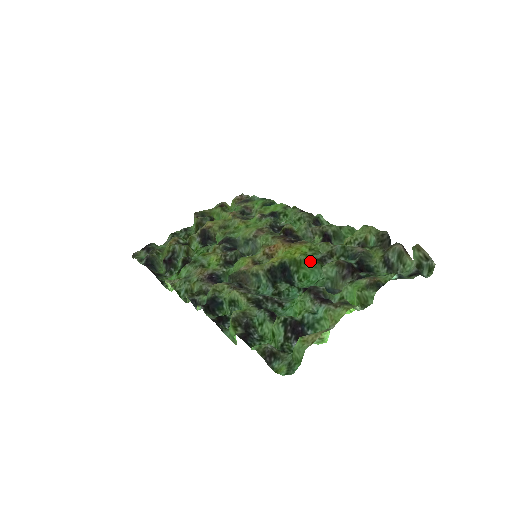
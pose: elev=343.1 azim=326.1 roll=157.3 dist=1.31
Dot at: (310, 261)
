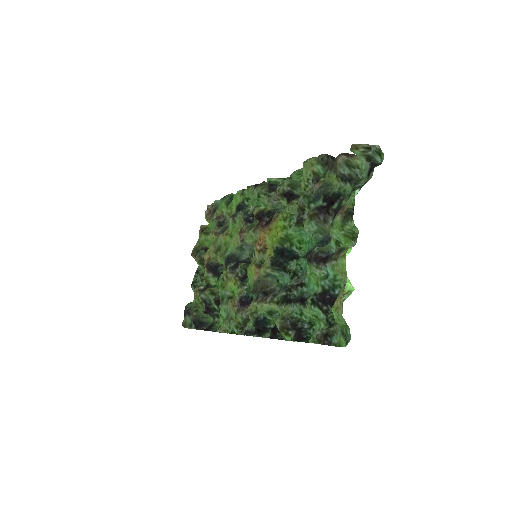
Dot at: (292, 230)
